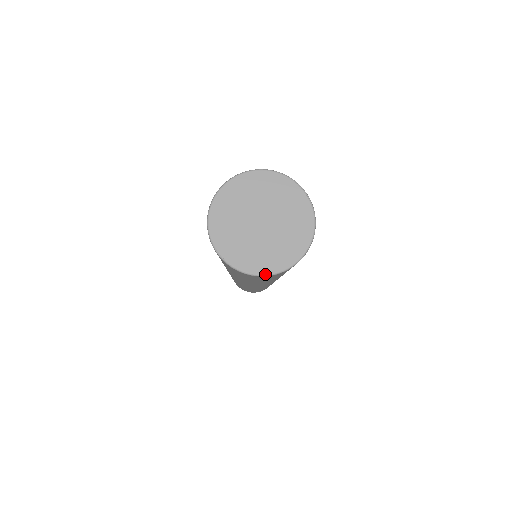
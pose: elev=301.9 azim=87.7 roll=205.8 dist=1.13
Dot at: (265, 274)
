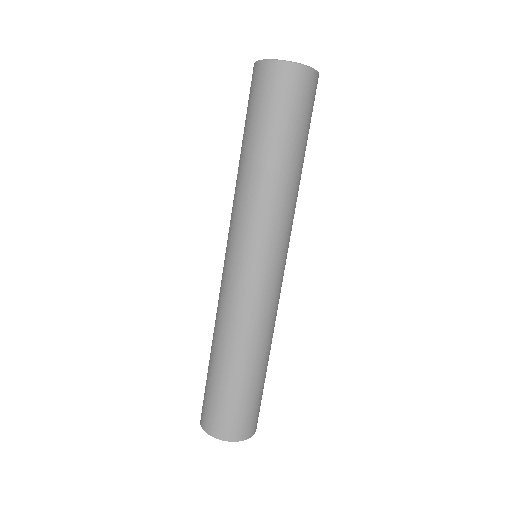
Dot at: (276, 59)
